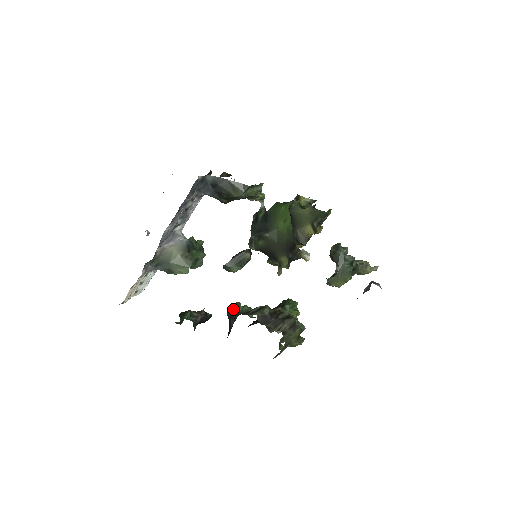
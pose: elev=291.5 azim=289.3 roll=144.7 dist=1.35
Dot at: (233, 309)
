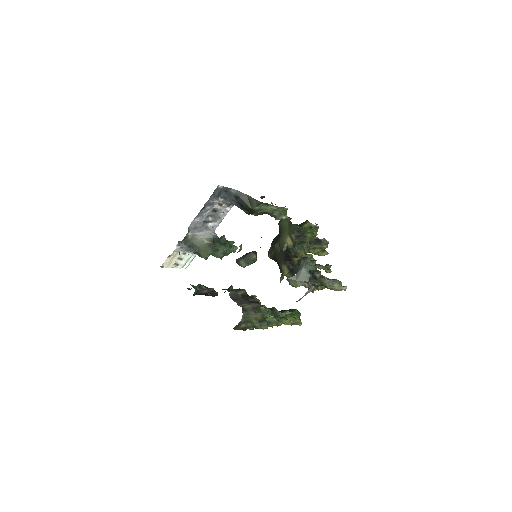
Dot at: occluded
